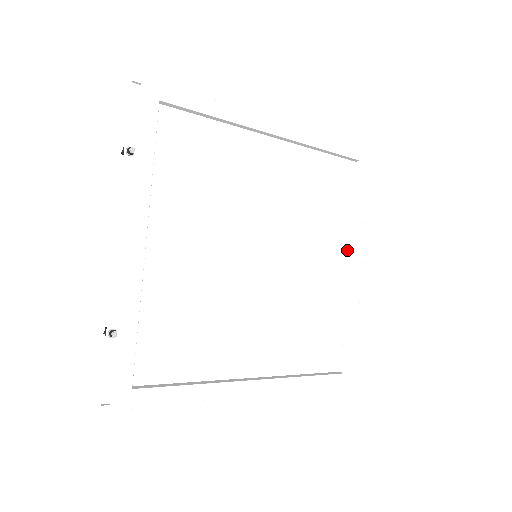
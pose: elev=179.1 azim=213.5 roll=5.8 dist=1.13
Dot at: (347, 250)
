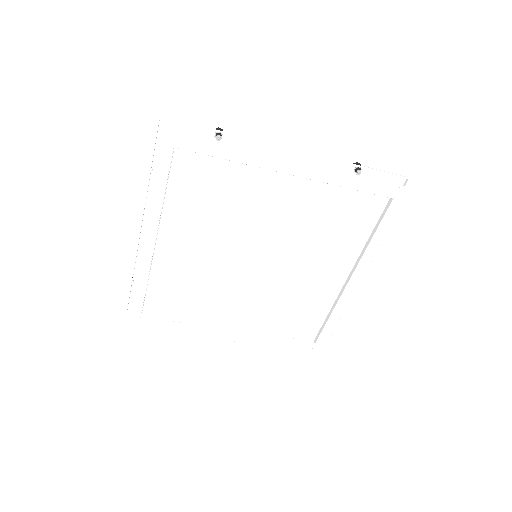
Dot at: (350, 267)
